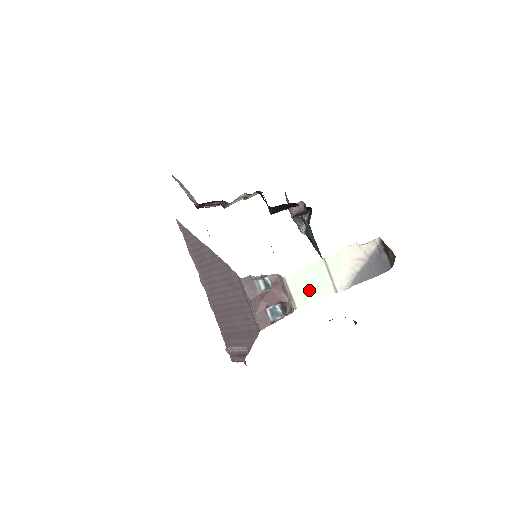
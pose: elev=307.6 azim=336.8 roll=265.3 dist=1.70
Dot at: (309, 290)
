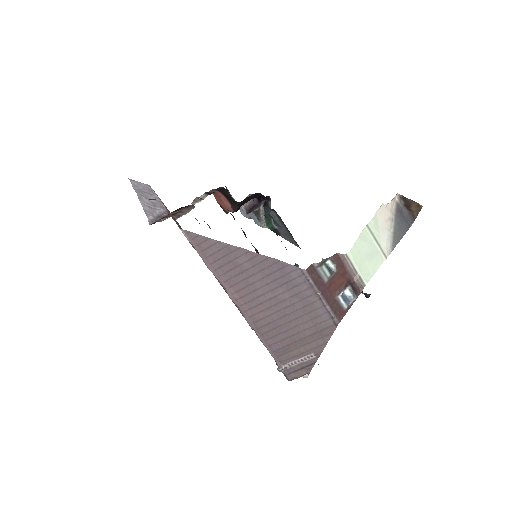
Dot at: (368, 262)
